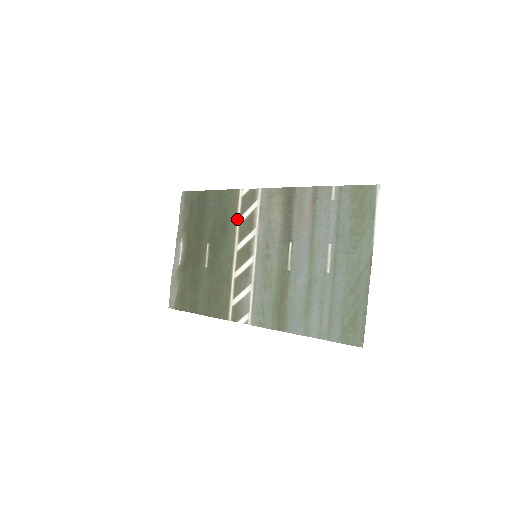
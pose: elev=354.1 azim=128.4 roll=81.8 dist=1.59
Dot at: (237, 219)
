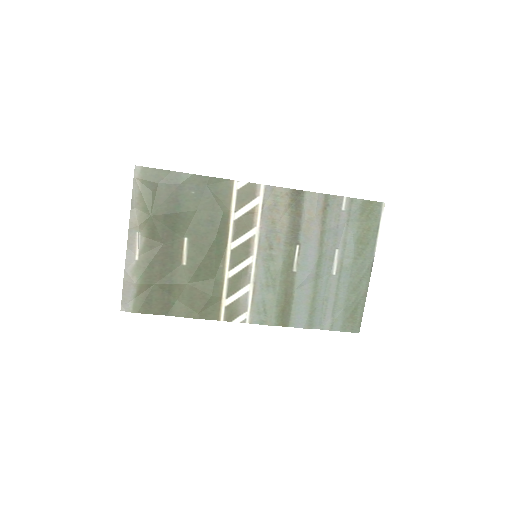
Dot at: (231, 214)
